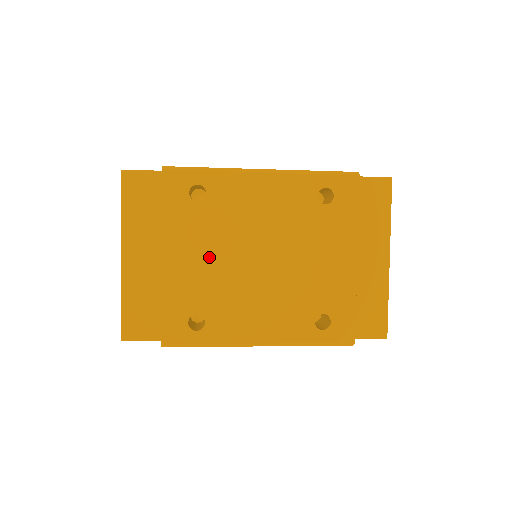
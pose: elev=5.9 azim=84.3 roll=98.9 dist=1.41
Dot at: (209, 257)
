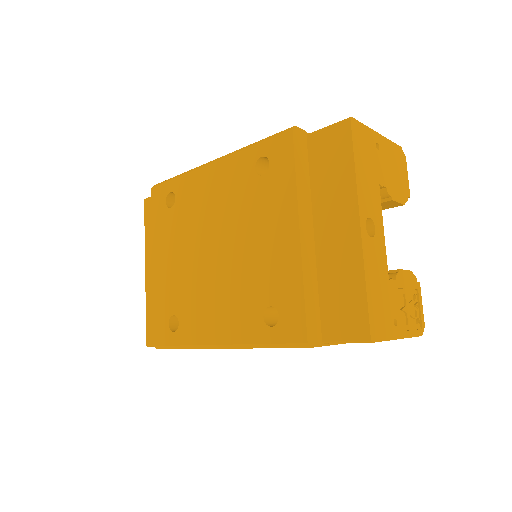
Dot at: (179, 257)
